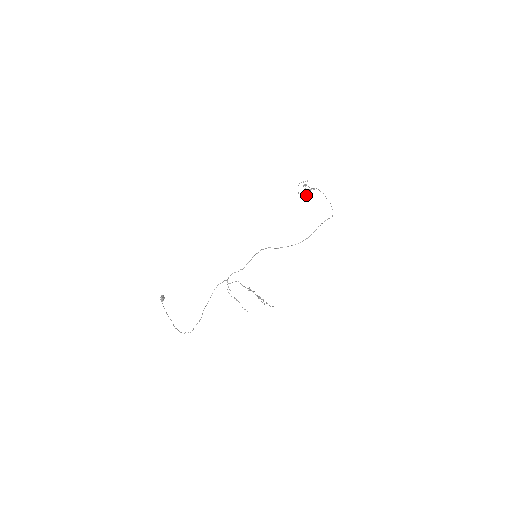
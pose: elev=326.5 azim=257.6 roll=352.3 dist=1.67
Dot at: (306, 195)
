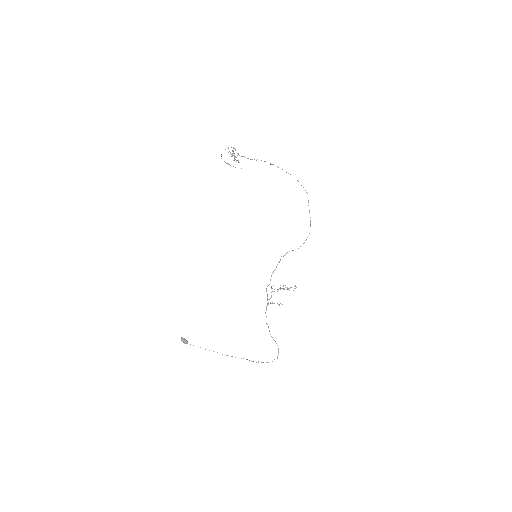
Dot at: occluded
